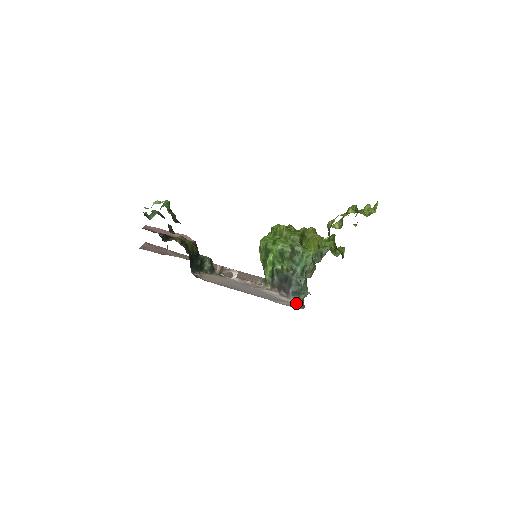
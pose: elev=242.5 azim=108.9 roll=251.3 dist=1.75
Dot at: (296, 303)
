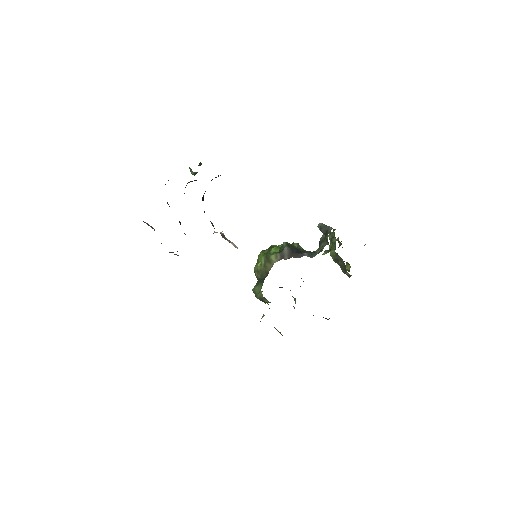
Dot at: occluded
